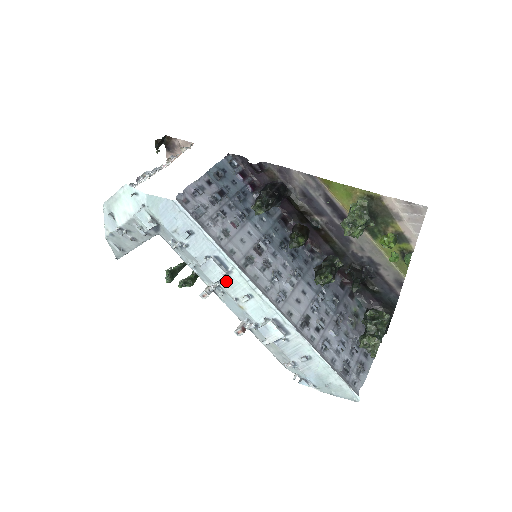
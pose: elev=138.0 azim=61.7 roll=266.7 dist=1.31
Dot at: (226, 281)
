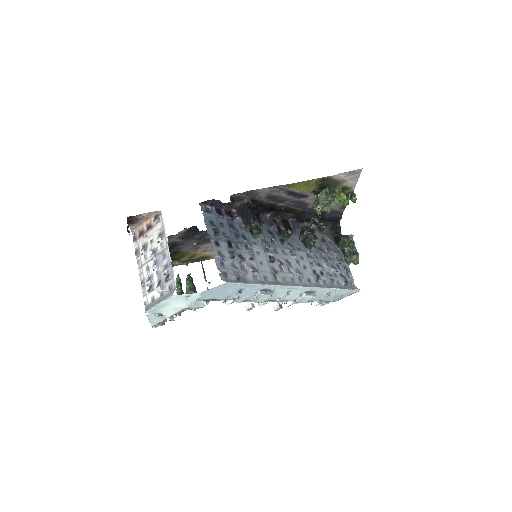
Dot at: (270, 296)
